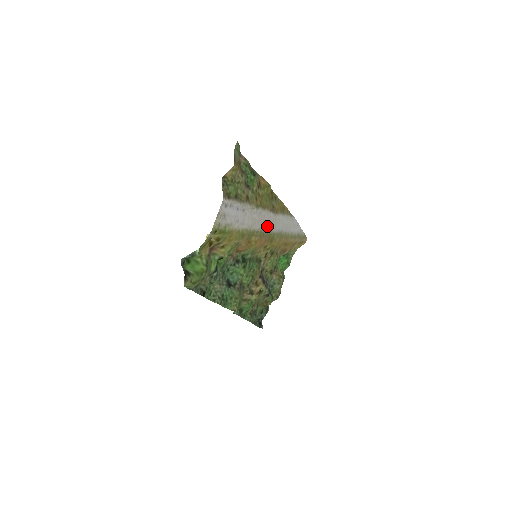
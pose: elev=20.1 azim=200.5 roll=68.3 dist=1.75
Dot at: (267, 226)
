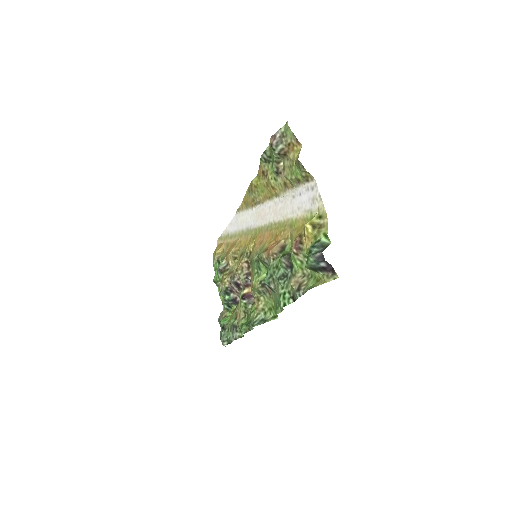
Dot at: (264, 219)
